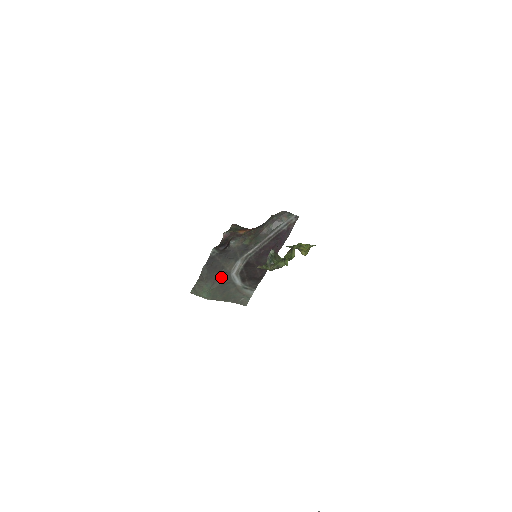
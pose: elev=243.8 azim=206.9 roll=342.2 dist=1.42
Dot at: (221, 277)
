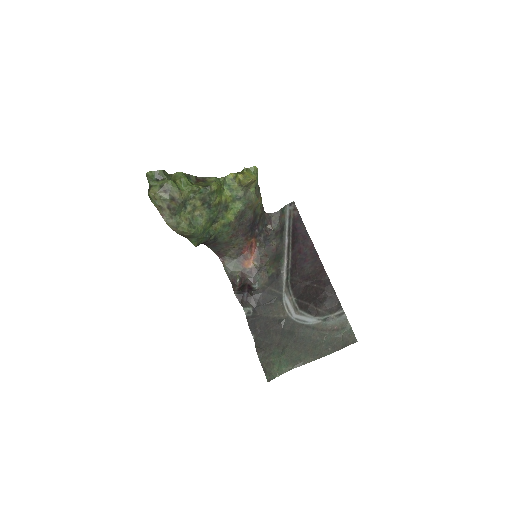
Dot at: (284, 332)
